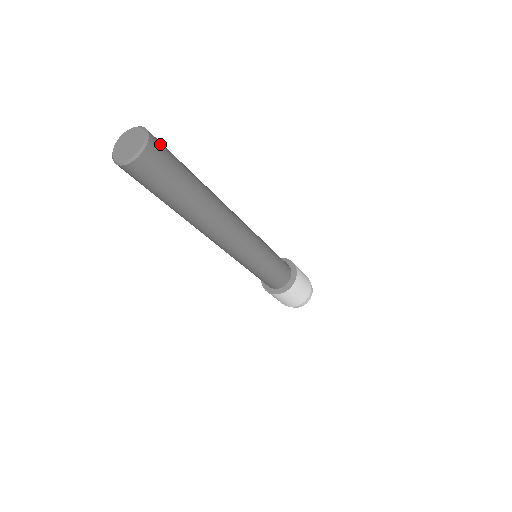
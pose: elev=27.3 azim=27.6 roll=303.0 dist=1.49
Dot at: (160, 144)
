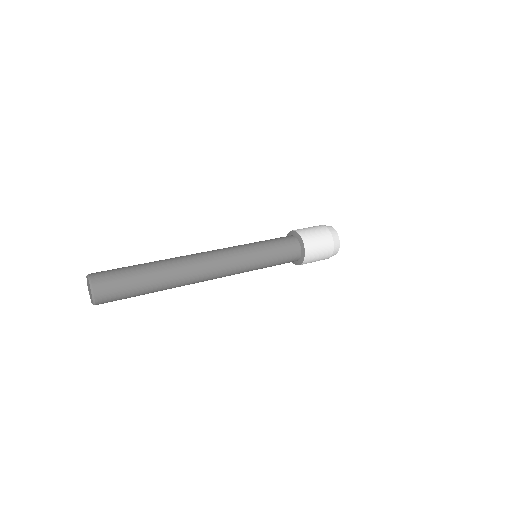
Dot at: (106, 288)
